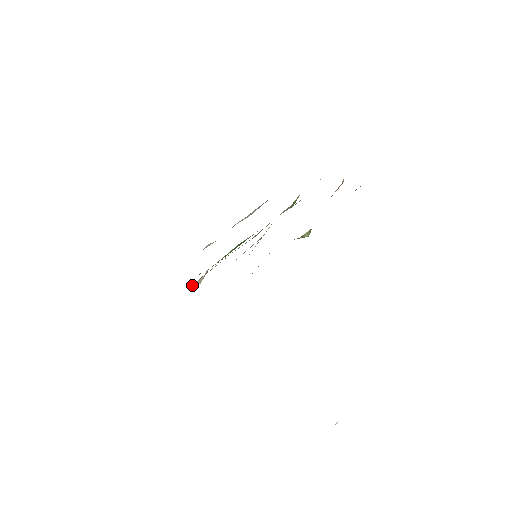
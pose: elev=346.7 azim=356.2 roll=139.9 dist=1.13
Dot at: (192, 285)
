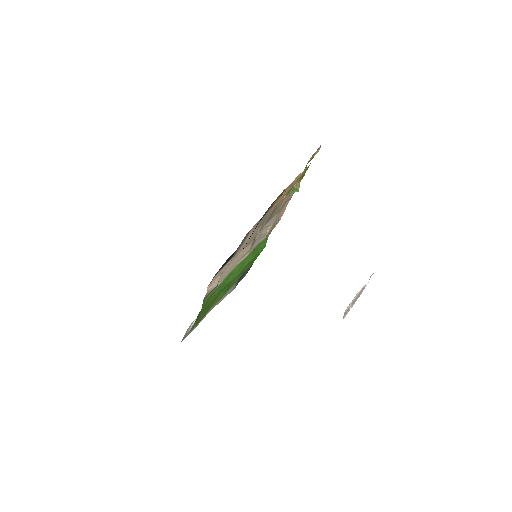
Dot at: (212, 282)
